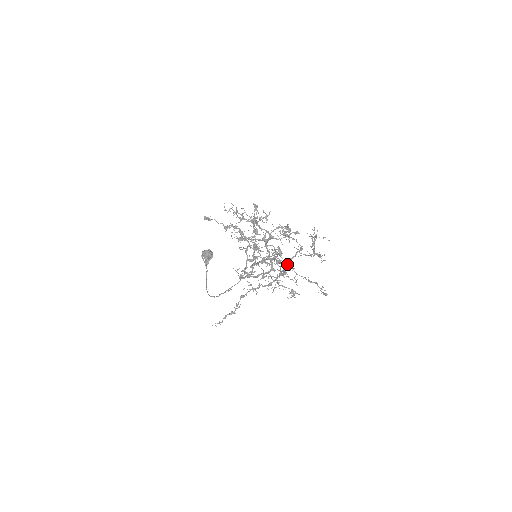
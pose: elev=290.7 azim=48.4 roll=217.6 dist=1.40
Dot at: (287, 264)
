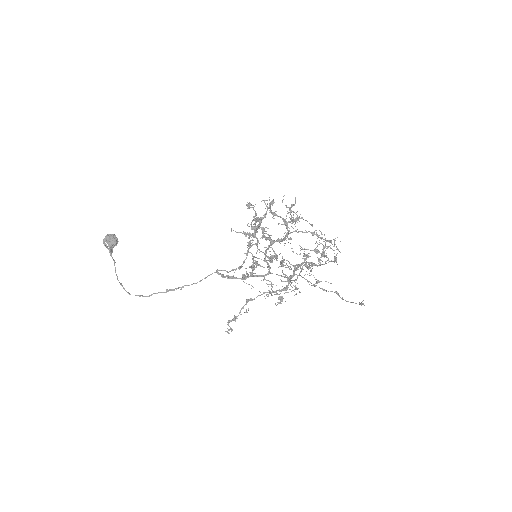
Dot at: occluded
